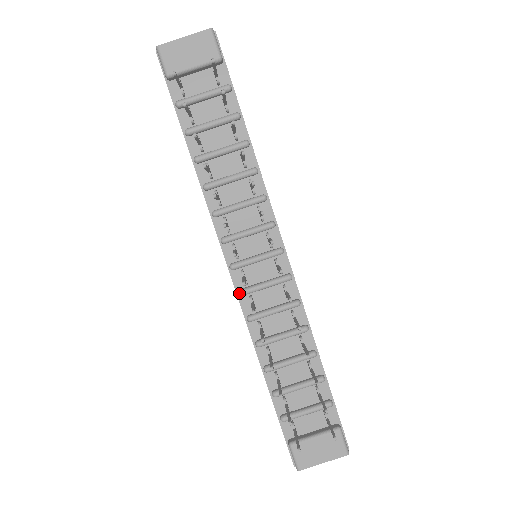
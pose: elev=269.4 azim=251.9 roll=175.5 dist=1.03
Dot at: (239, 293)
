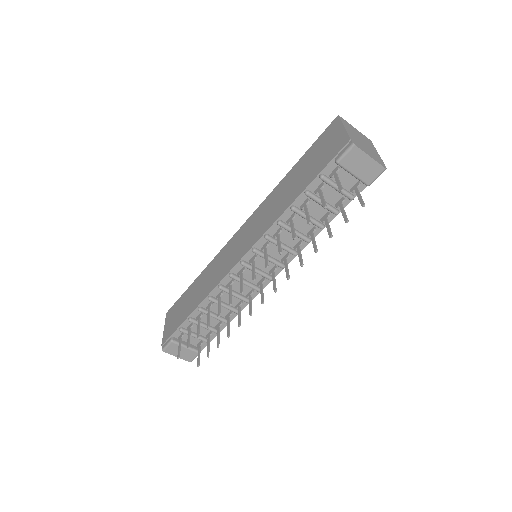
Dot at: (230, 276)
